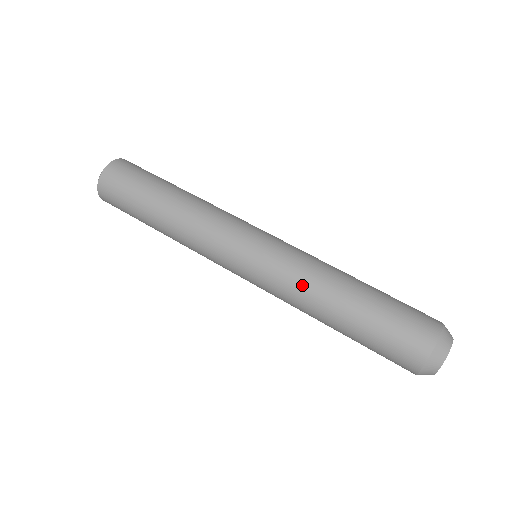
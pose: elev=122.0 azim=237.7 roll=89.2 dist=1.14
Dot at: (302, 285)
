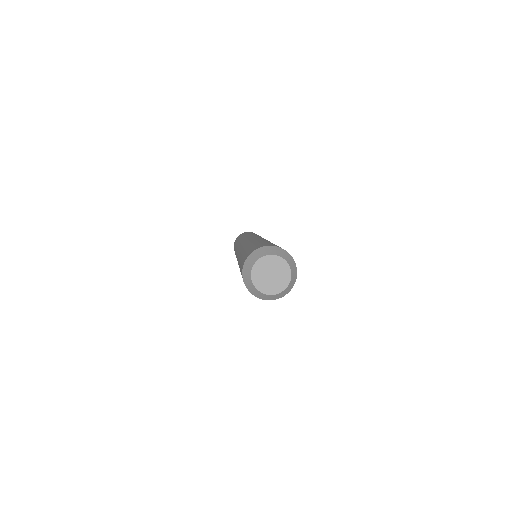
Dot at: occluded
